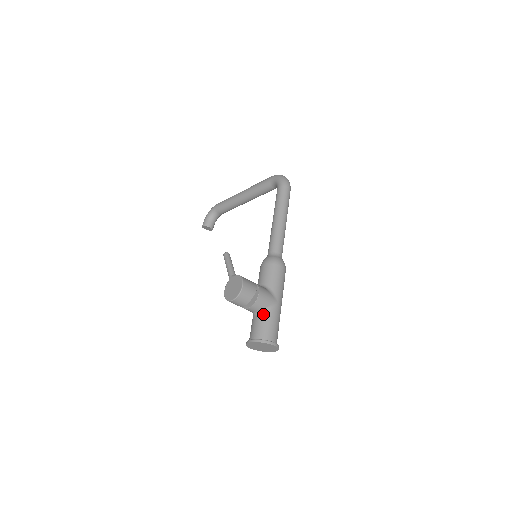
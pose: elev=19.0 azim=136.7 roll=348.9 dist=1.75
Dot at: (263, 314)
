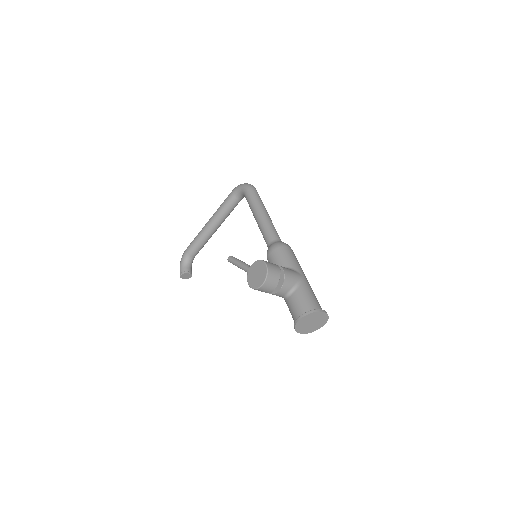
Dot at: (296, 290)
